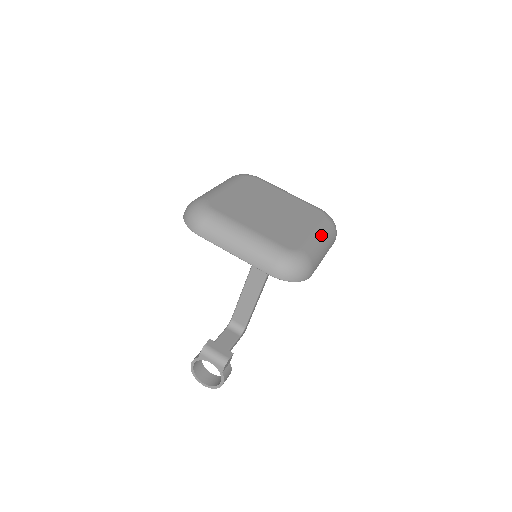
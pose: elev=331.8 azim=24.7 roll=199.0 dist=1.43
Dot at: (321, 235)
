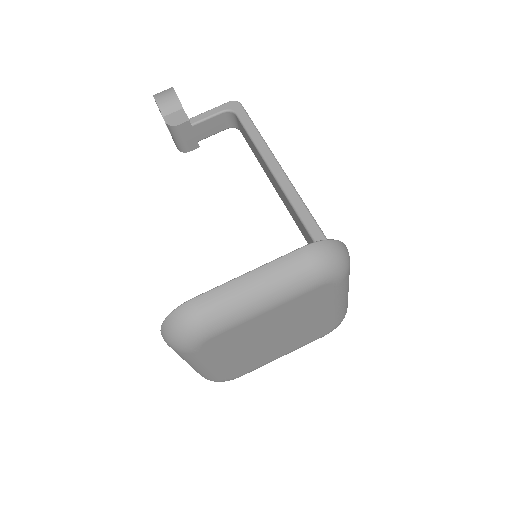
Dot at: occluded
